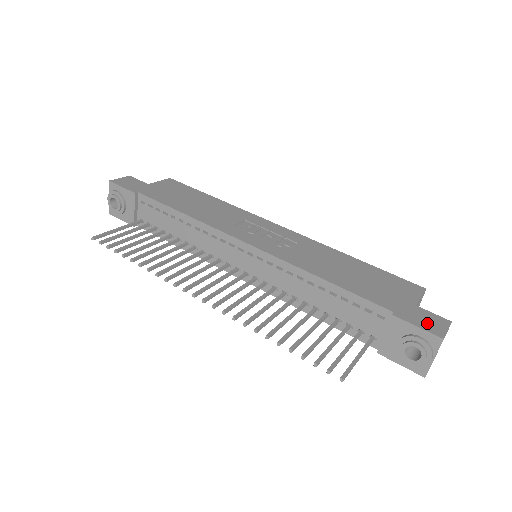
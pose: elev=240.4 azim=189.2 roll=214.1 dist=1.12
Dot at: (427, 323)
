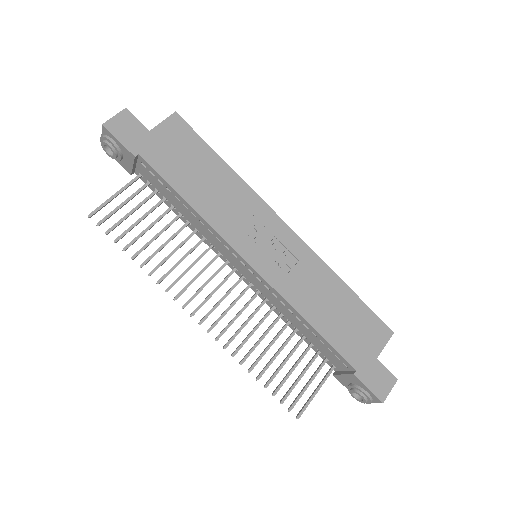
Dot at: (378, 384)
